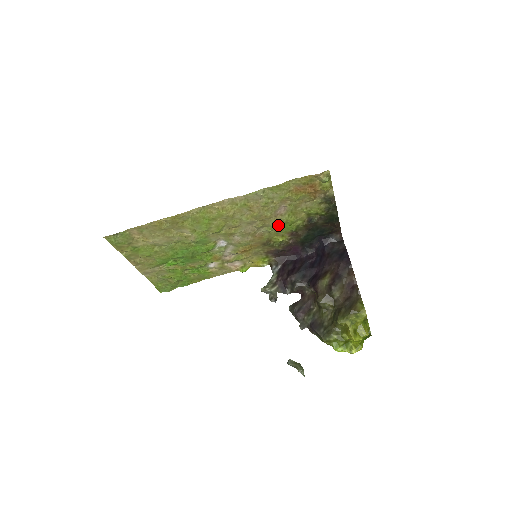
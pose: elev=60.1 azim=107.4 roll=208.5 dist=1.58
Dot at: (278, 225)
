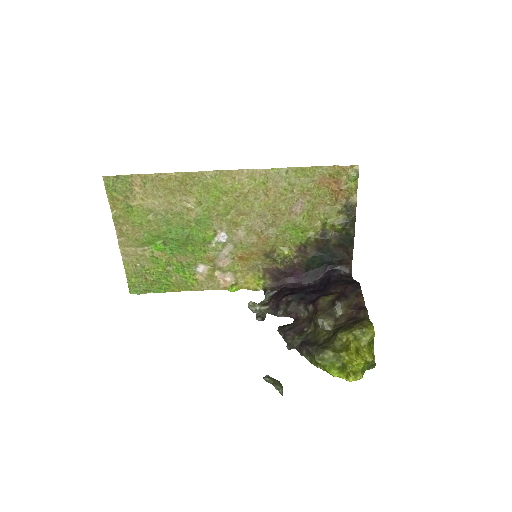
Dot at: (289, 228)
